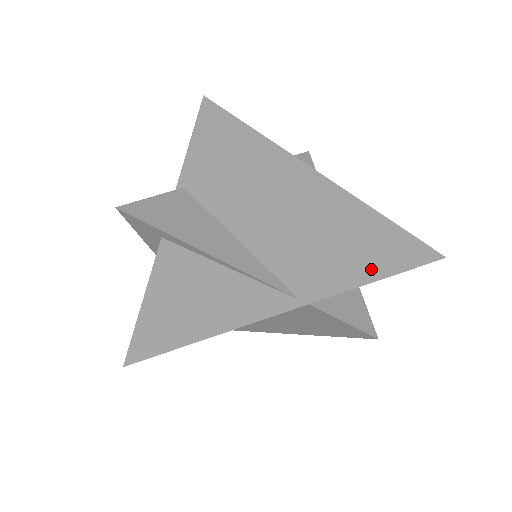
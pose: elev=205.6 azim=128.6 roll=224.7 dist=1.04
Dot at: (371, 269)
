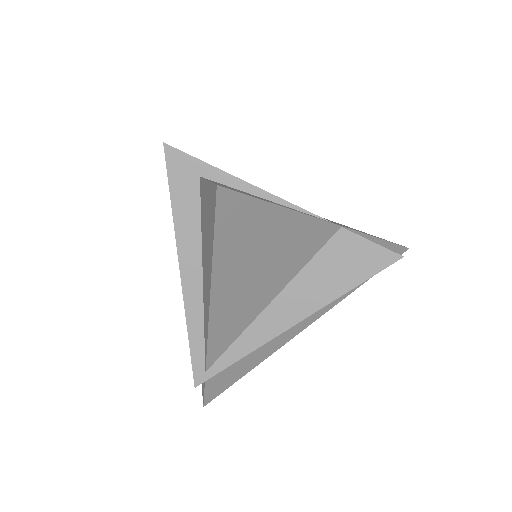
Dot at: (368, 234)
